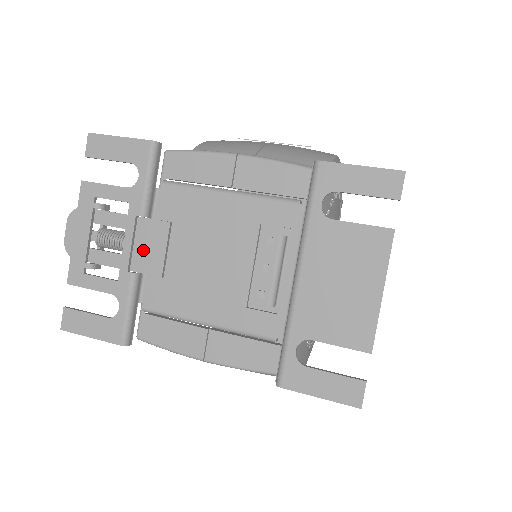
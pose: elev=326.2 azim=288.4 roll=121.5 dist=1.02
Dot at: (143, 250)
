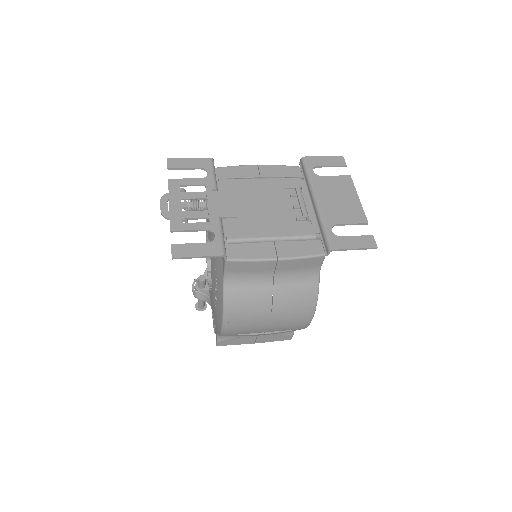
Dot at: (221, 206)
